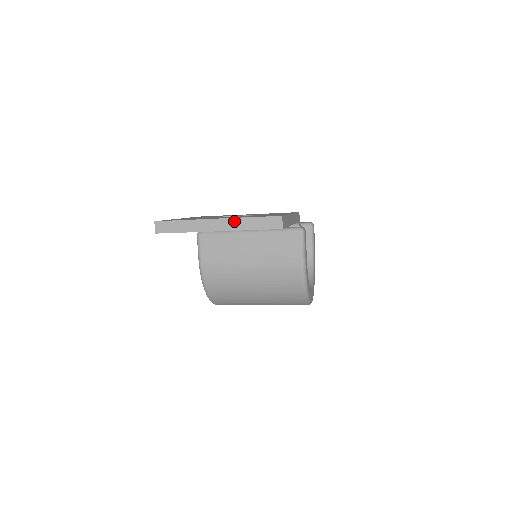
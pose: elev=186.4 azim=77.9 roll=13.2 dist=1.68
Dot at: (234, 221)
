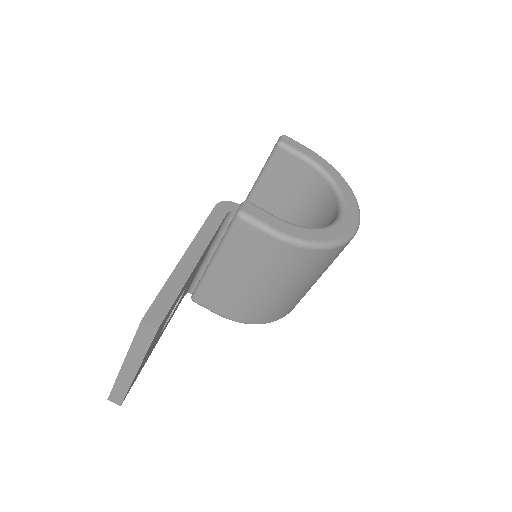
Dot at: (130, 356)
